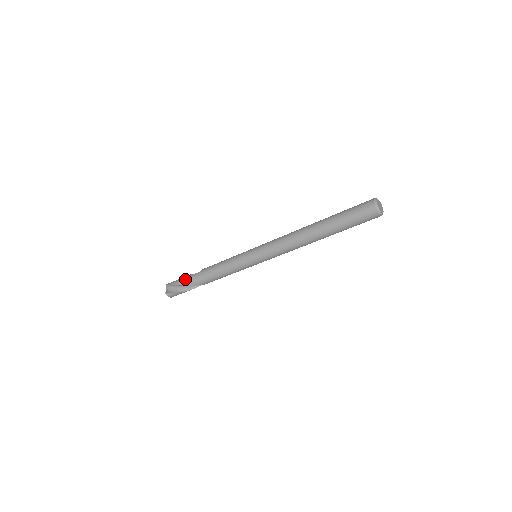
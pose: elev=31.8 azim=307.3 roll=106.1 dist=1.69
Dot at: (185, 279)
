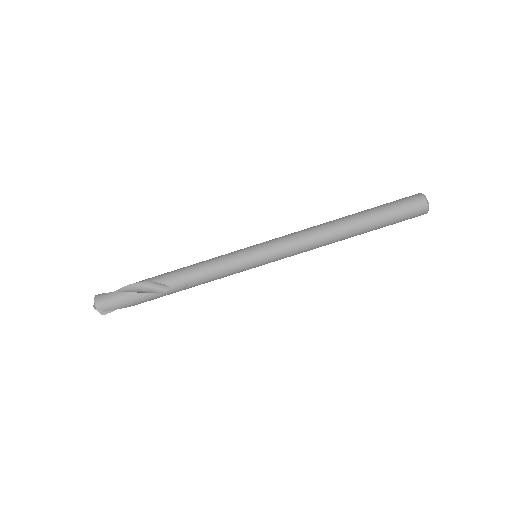
Dot at: occluded
